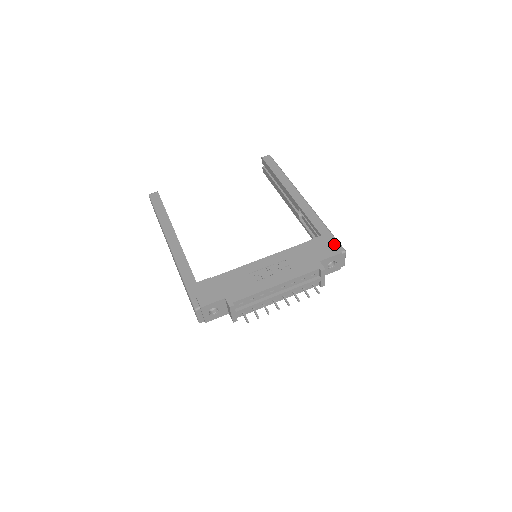
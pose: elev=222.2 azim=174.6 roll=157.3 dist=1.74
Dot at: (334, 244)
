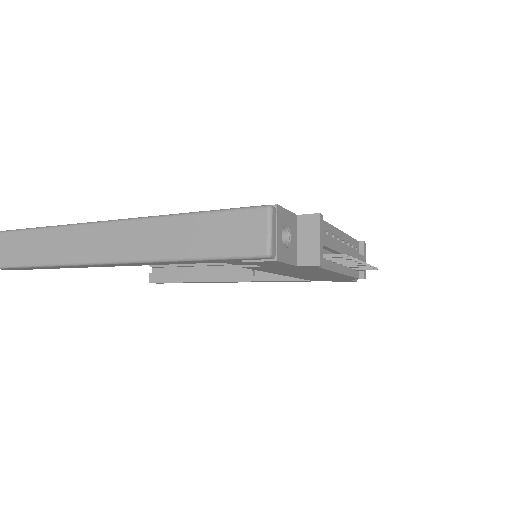
Dot at: occluded
